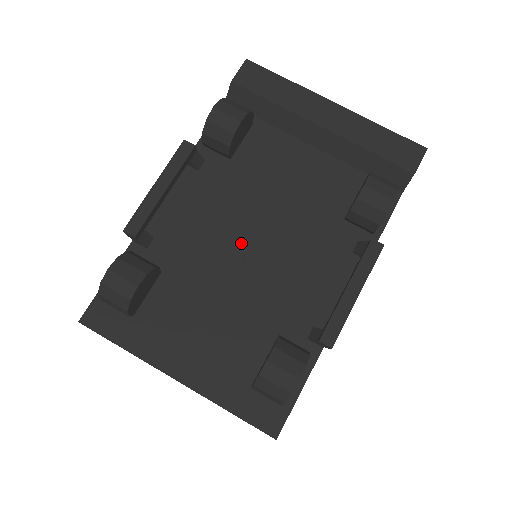
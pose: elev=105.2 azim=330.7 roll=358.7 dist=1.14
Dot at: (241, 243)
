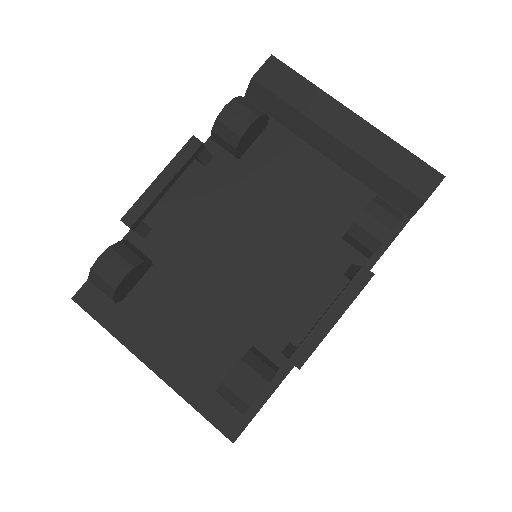
Dot at: (234, 247)
